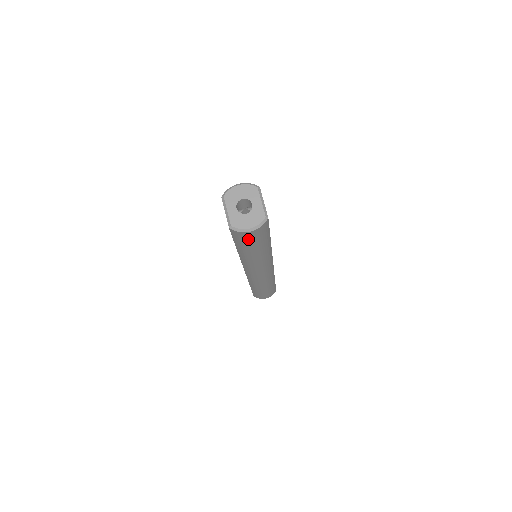
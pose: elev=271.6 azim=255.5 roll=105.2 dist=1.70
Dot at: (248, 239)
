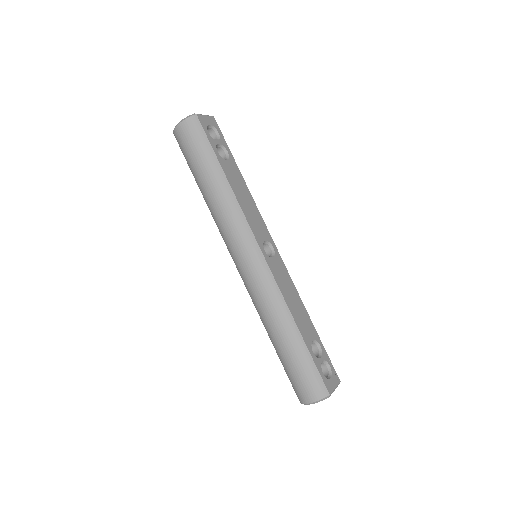
Dot at: occluded
